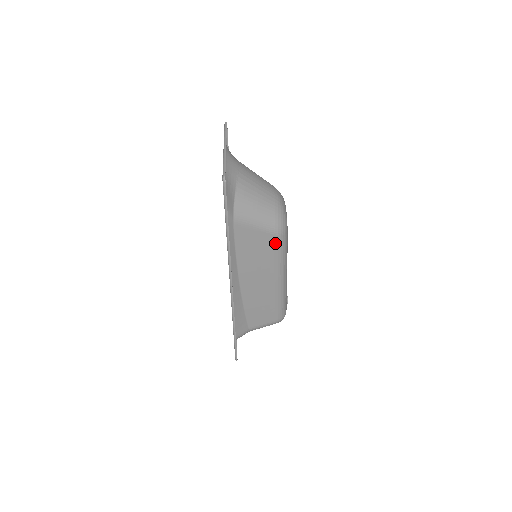
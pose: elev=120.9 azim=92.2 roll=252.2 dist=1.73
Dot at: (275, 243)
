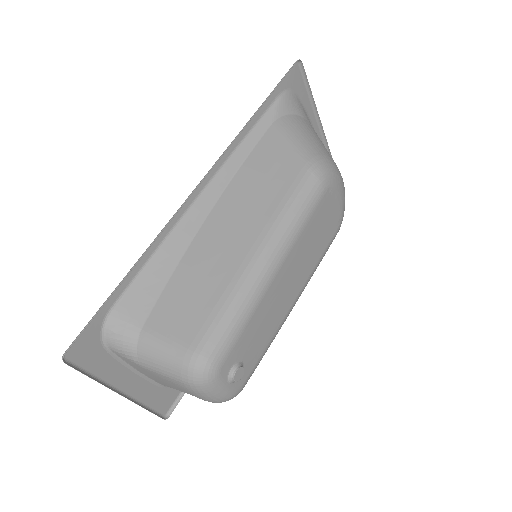
Dot at: (298, 179)
